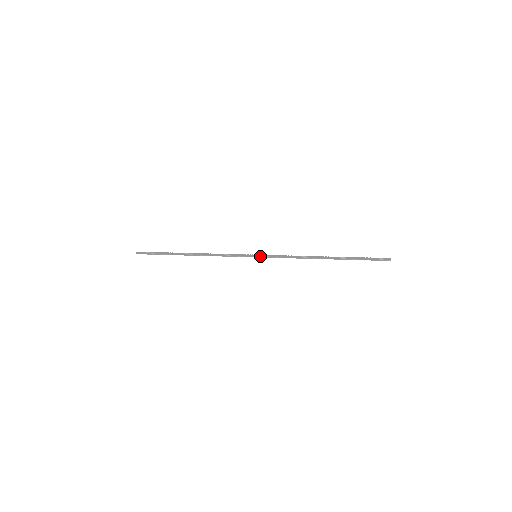
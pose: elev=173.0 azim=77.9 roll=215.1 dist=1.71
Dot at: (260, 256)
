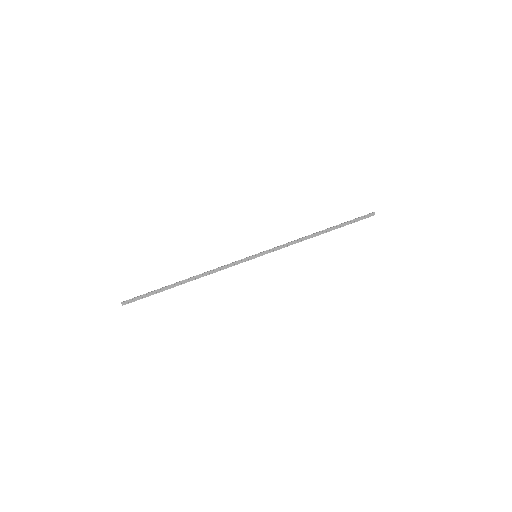
Dot at: (261, 255)
